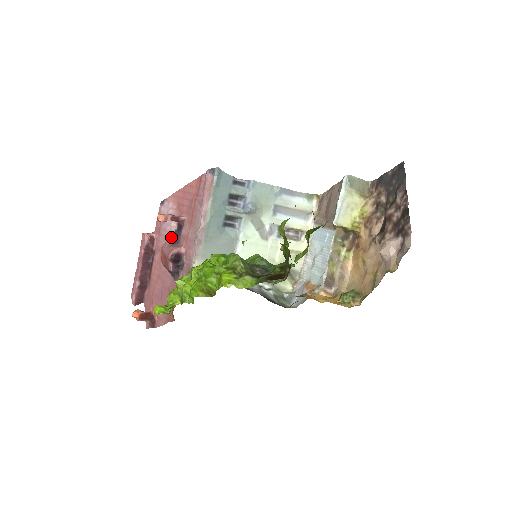
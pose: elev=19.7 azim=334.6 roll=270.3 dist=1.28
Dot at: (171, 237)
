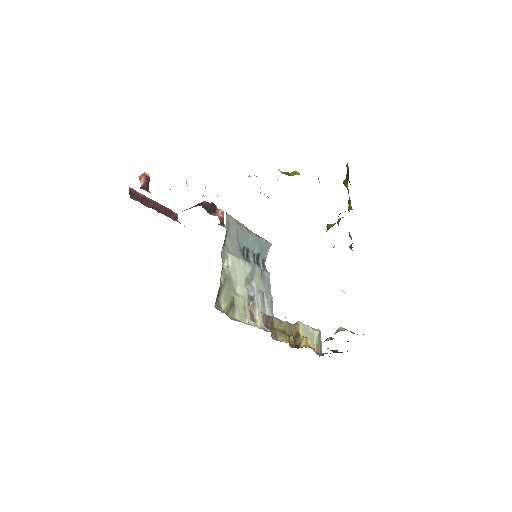
Dot at: occluded
